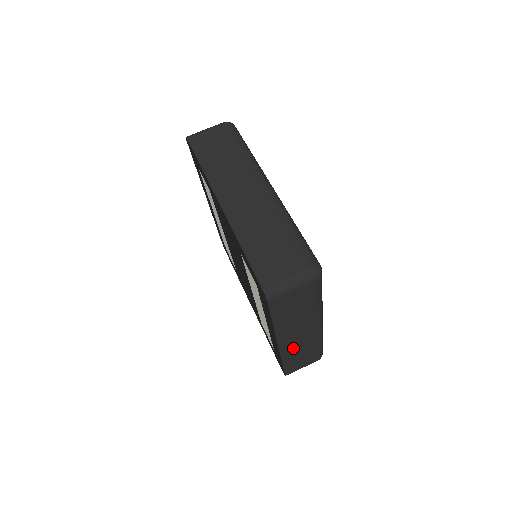
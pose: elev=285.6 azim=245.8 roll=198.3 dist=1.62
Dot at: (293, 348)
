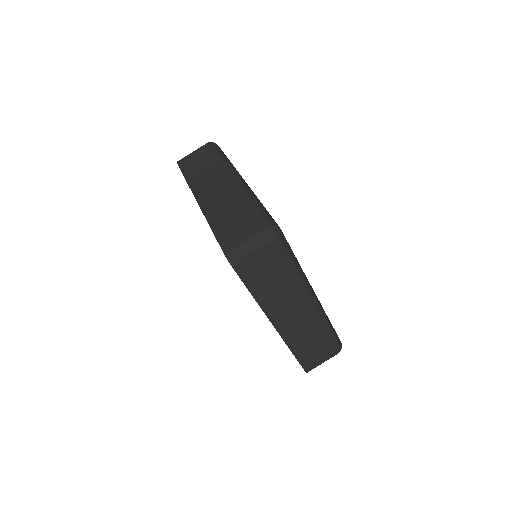
Dot at: (295, 332)
